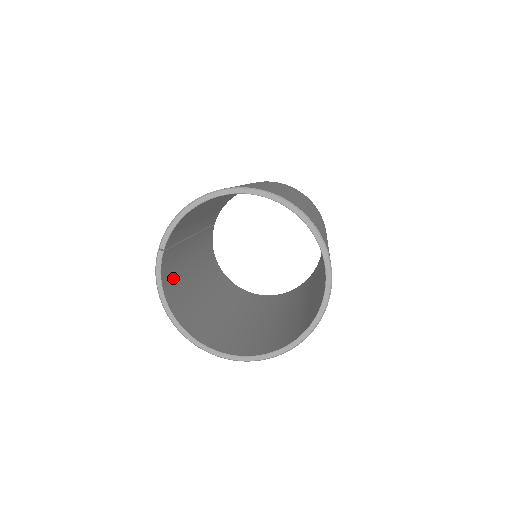
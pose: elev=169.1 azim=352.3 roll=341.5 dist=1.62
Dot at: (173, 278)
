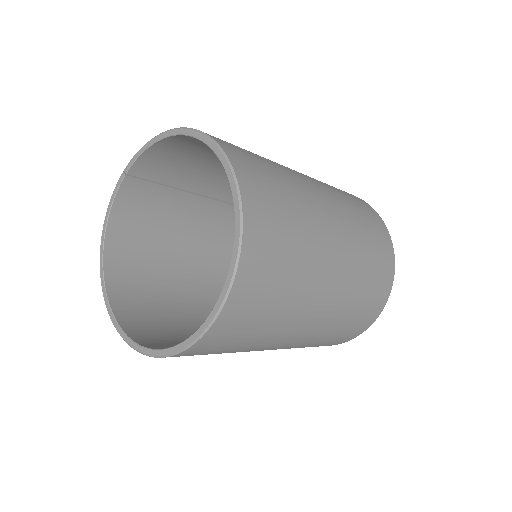
Dot at: (144, 218)
